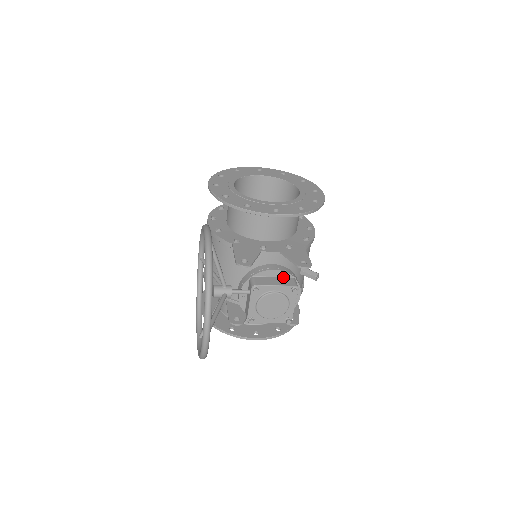
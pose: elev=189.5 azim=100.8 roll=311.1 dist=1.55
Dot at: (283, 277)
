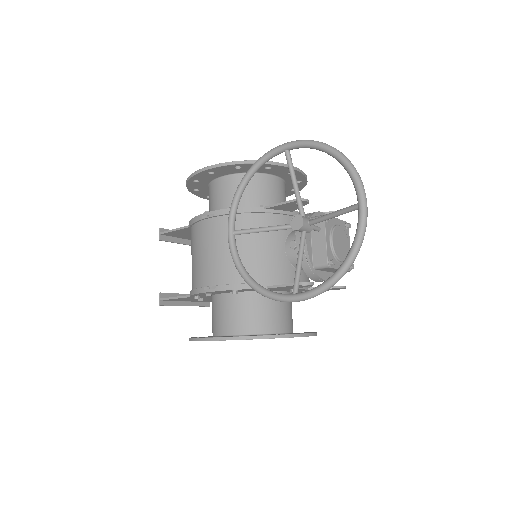
Dot at: occluded
